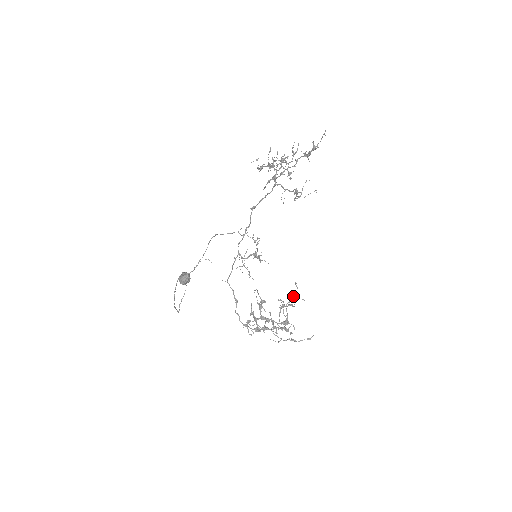
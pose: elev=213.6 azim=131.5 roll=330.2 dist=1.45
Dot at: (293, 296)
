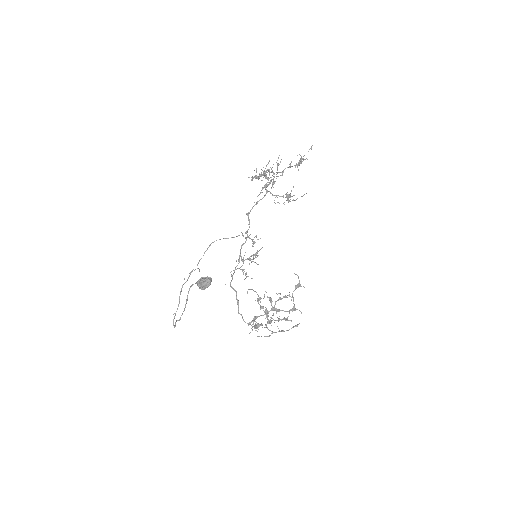
Dot at: (298, 284)
